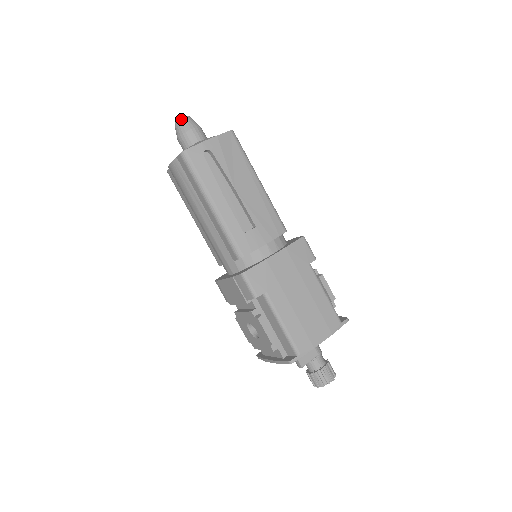
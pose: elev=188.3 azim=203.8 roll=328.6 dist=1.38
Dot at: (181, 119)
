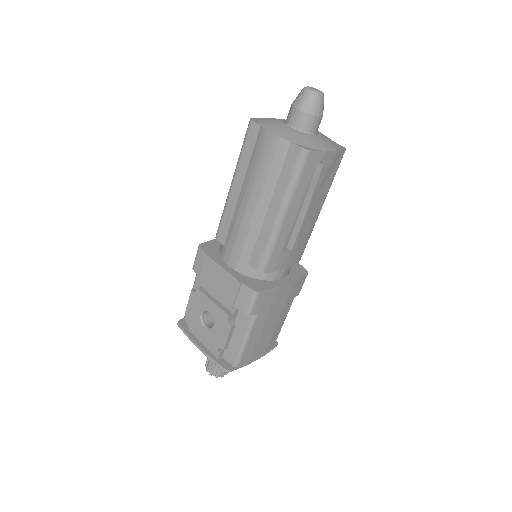
Dot at: (319, 95)
